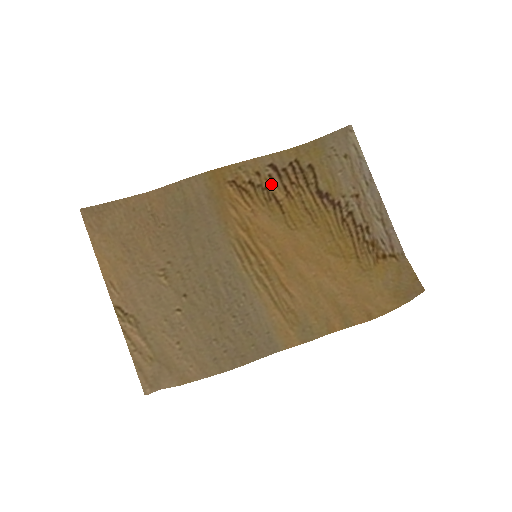
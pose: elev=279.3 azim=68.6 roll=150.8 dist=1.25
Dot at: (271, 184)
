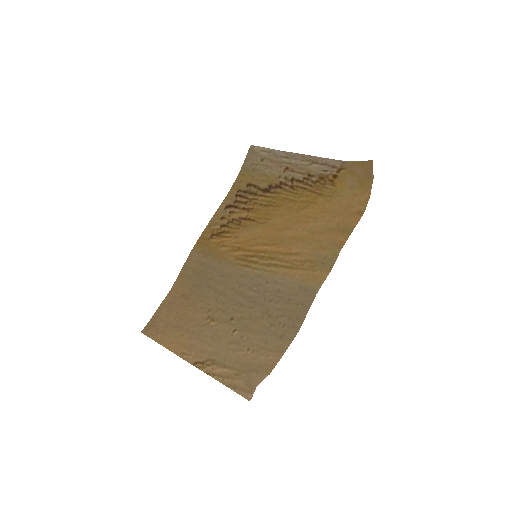
Dot at: (234, 215)
